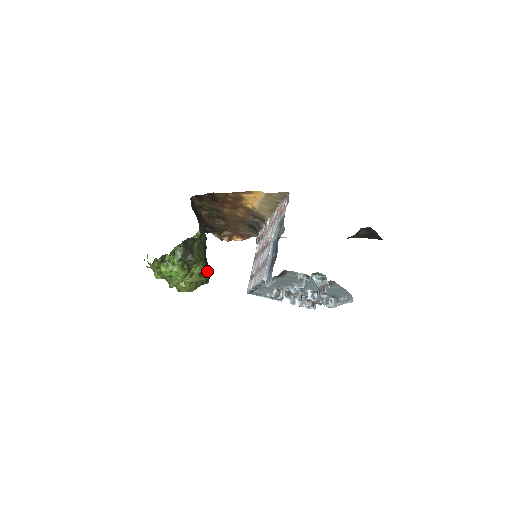
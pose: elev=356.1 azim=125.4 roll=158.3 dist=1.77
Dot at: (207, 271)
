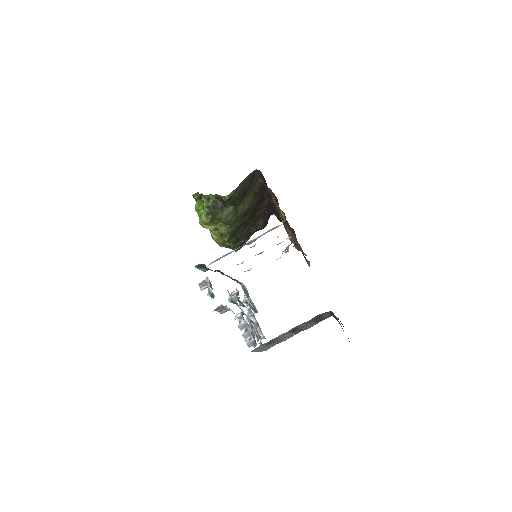
Dot at: (233, 239)
